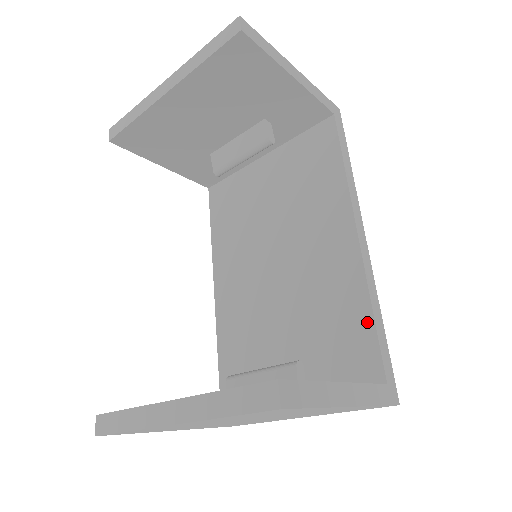
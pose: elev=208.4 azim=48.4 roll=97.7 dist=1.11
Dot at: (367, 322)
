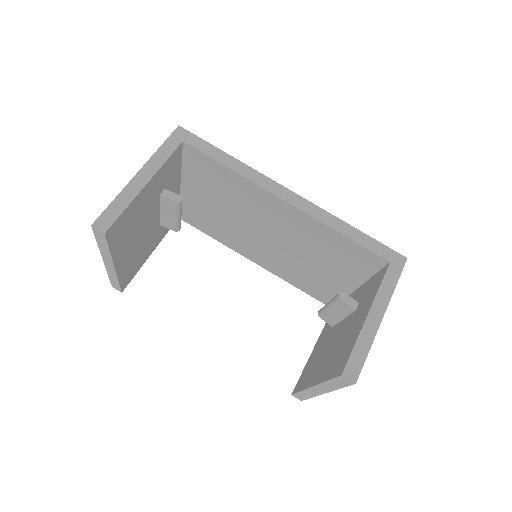
Dot at: (347, 241)
